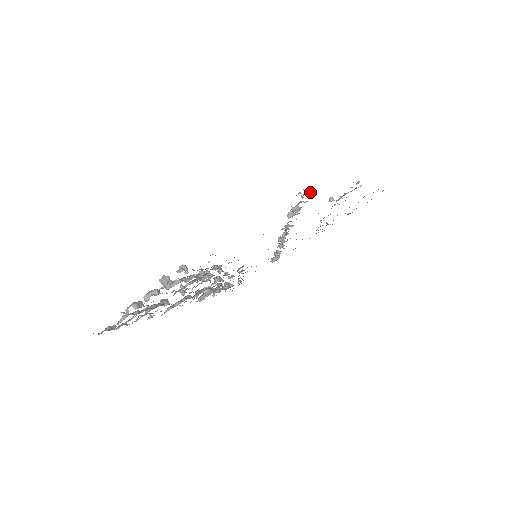
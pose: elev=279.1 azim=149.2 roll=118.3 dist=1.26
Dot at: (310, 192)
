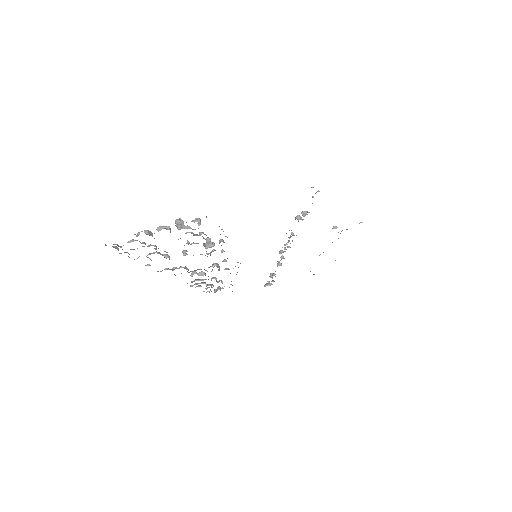
Dot at: occluded
